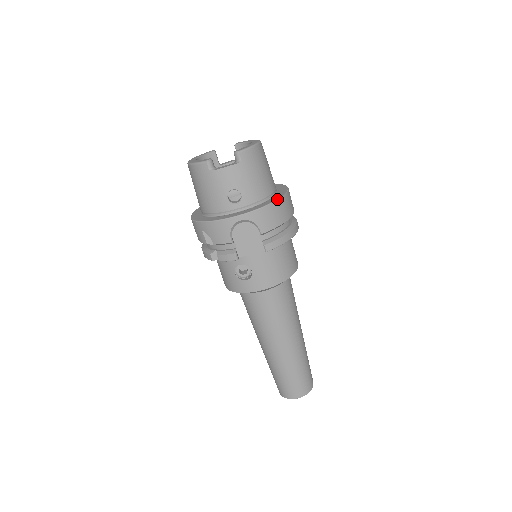
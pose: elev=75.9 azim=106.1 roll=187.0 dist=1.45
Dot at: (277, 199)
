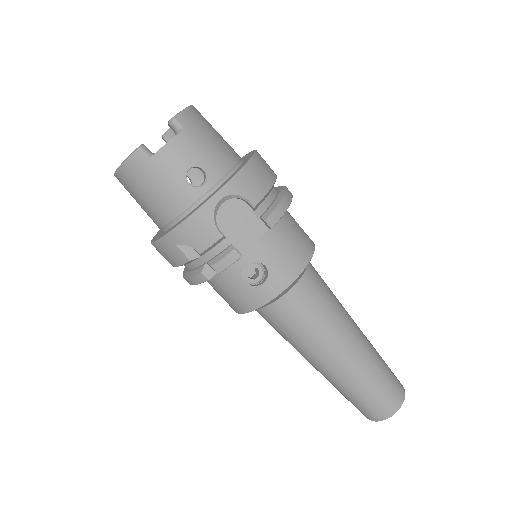
Dot at: (250, 157)
